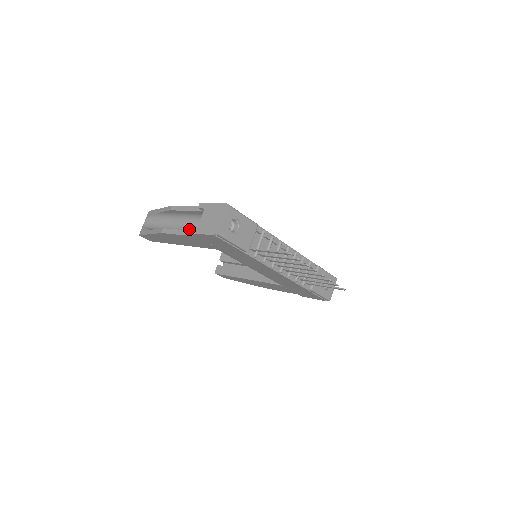
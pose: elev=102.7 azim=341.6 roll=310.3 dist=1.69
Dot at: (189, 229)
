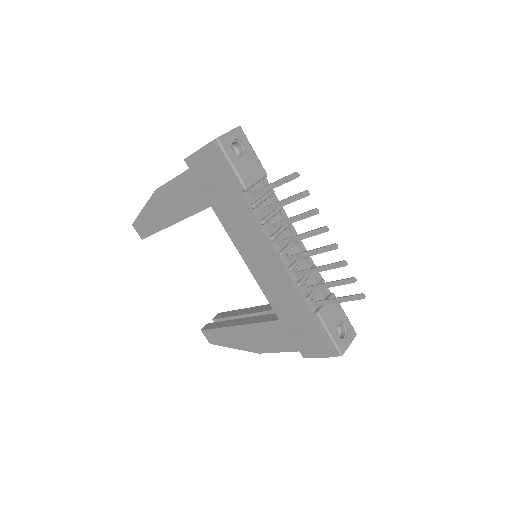
Dot at: occluded
